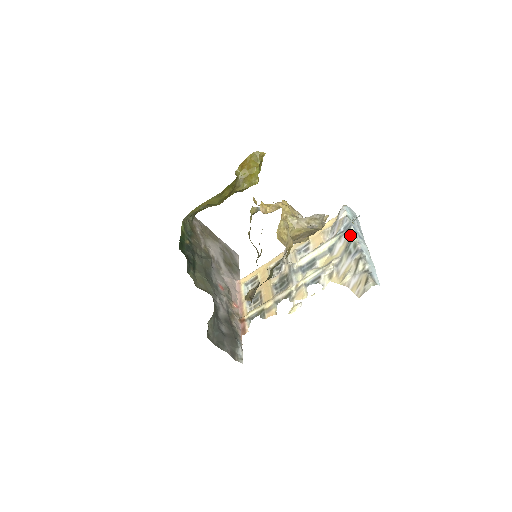
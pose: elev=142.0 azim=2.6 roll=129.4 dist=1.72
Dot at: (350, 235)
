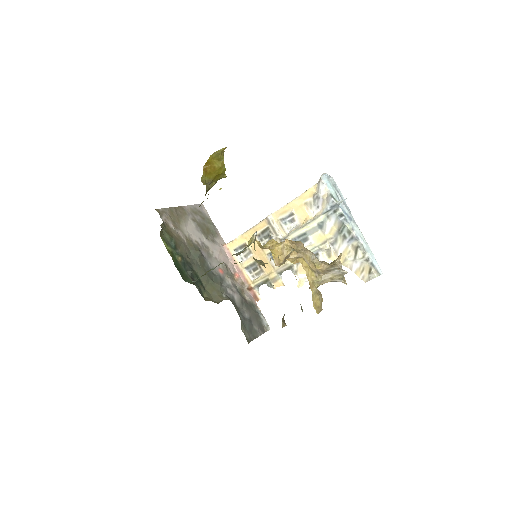
Dot at: (341, 220)
